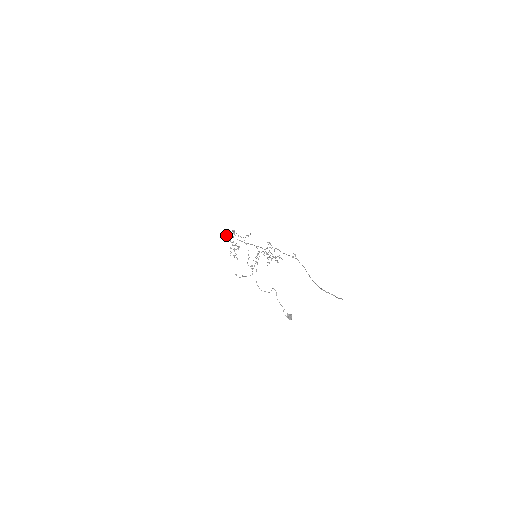
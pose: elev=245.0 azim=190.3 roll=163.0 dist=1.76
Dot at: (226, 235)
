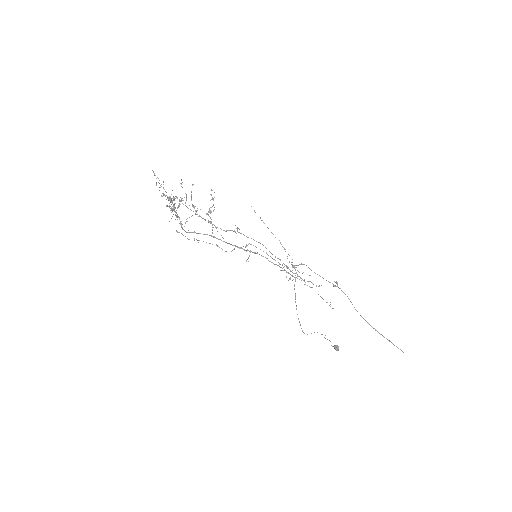
Dot at: occluded
